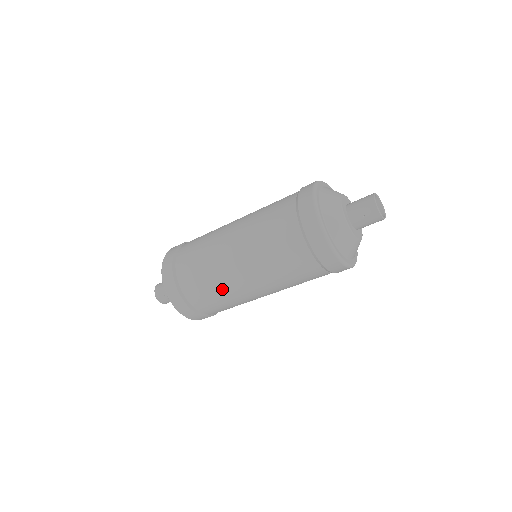
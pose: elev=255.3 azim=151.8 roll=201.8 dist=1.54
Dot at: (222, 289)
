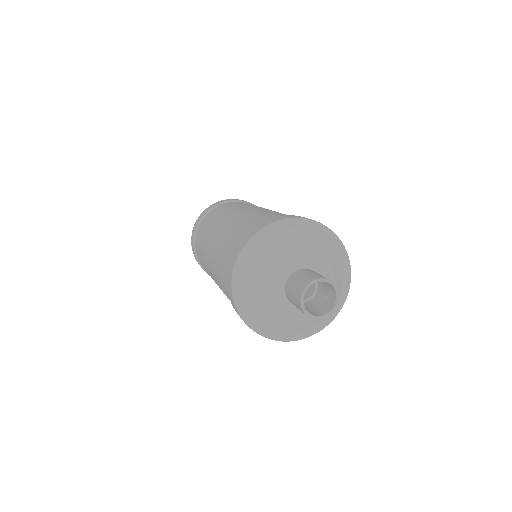
Dot at: (203, 246)
